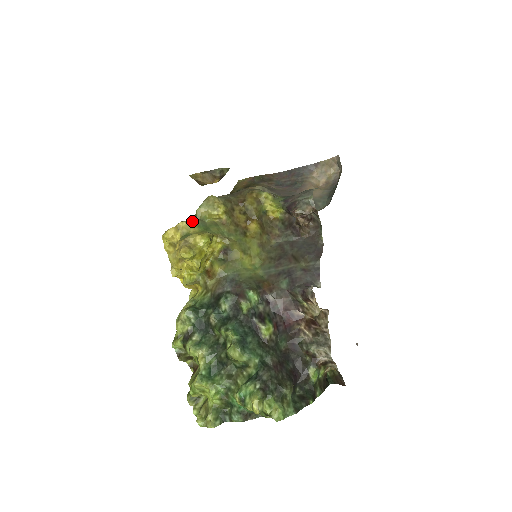
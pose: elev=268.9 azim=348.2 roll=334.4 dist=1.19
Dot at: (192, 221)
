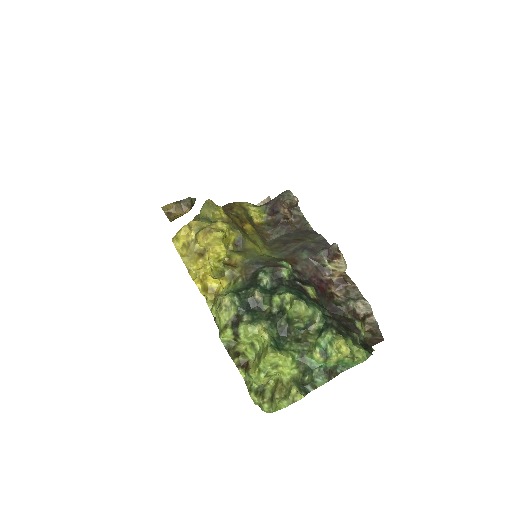
Dot at: (201, 220)
